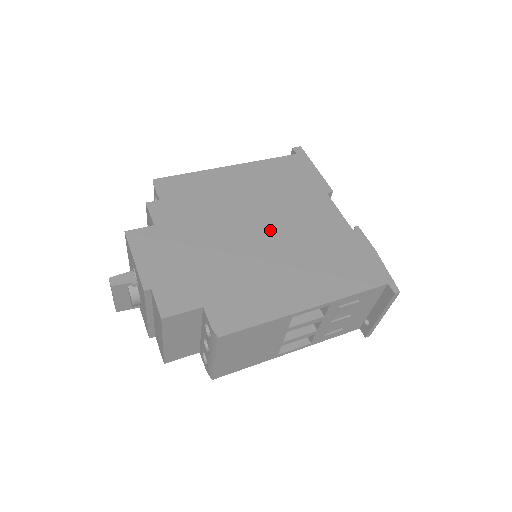
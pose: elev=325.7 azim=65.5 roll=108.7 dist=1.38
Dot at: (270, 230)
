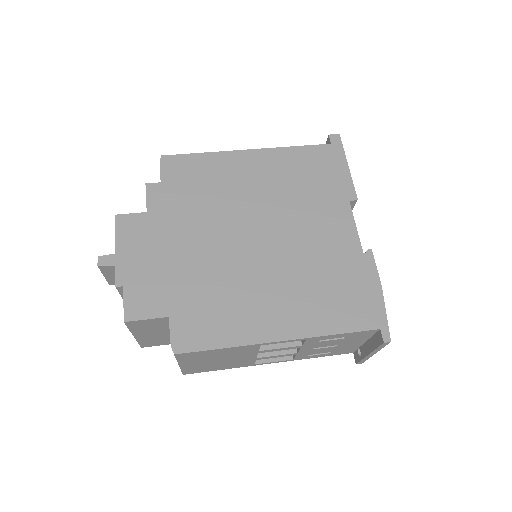
Dot at: (268, 238)
